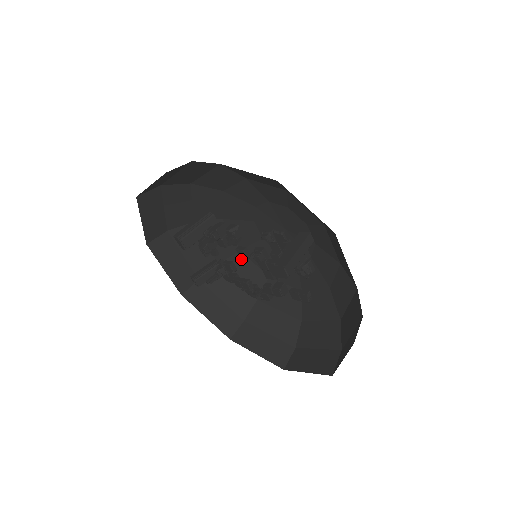
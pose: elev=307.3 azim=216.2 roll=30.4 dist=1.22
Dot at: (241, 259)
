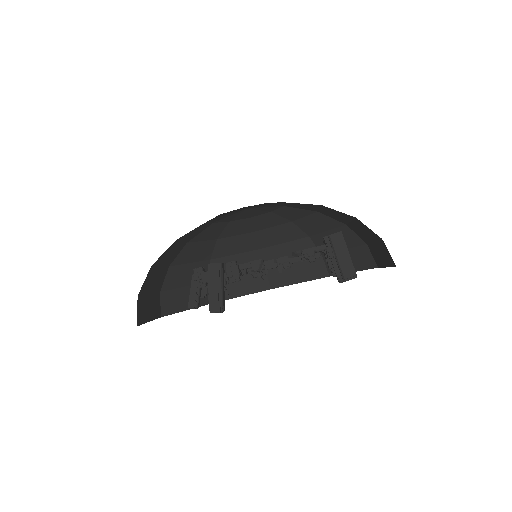
Dot at: (189, 247)
